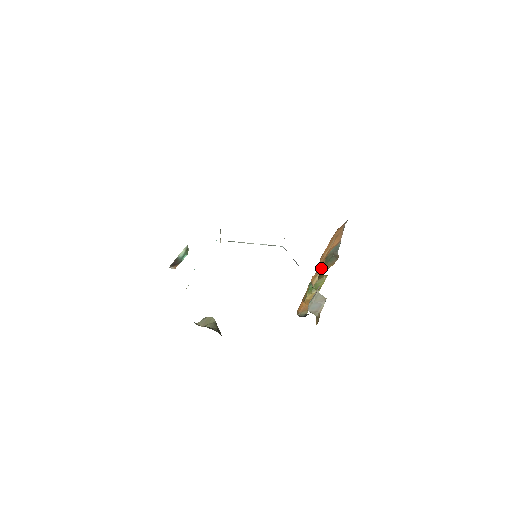
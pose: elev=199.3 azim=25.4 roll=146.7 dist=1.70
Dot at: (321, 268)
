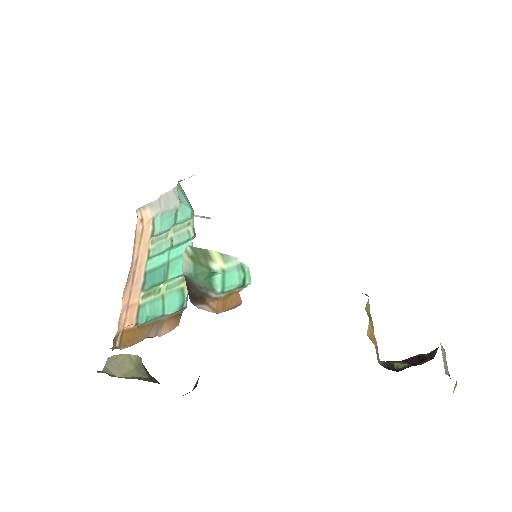
Dot at: occluded
